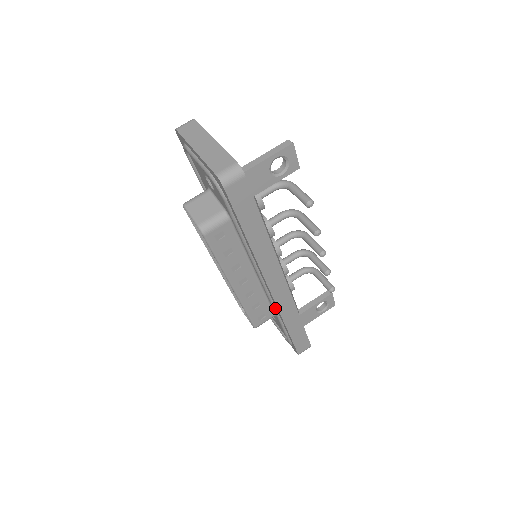
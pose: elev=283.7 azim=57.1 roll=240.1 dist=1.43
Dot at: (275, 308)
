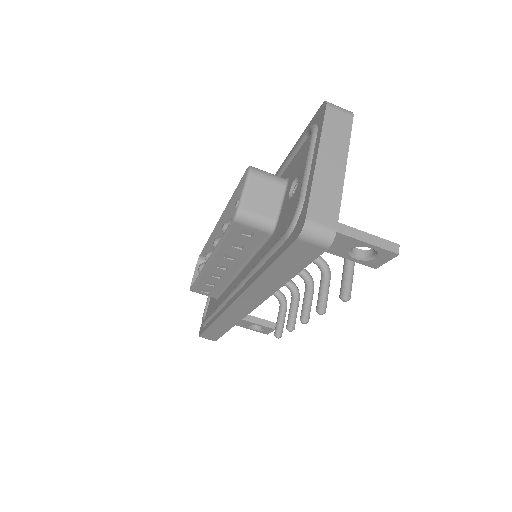
Dot at: (221, 307)
